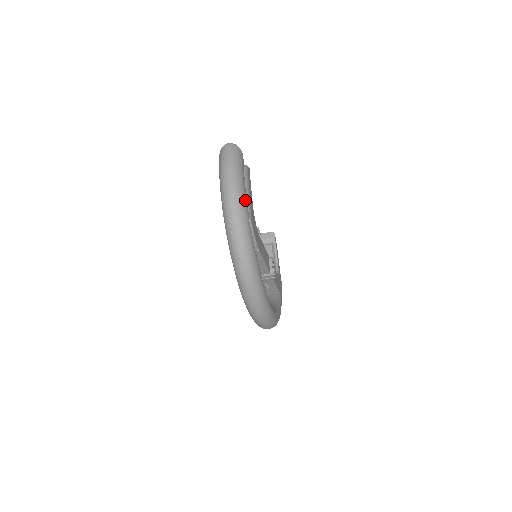
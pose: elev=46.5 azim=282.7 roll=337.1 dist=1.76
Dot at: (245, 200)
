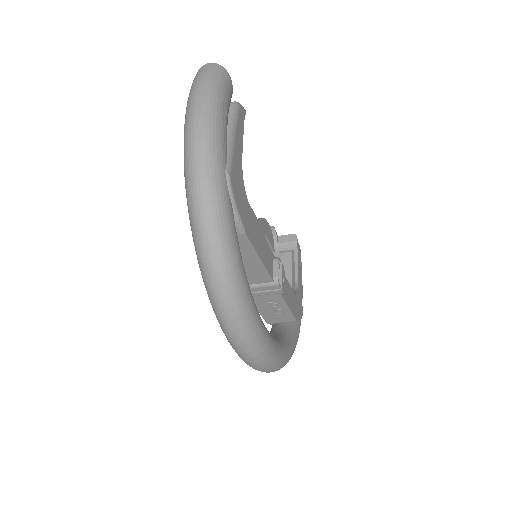
Dot at: (221, 141)
